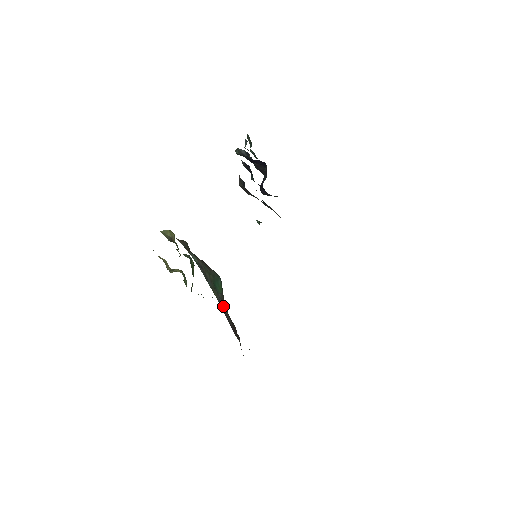
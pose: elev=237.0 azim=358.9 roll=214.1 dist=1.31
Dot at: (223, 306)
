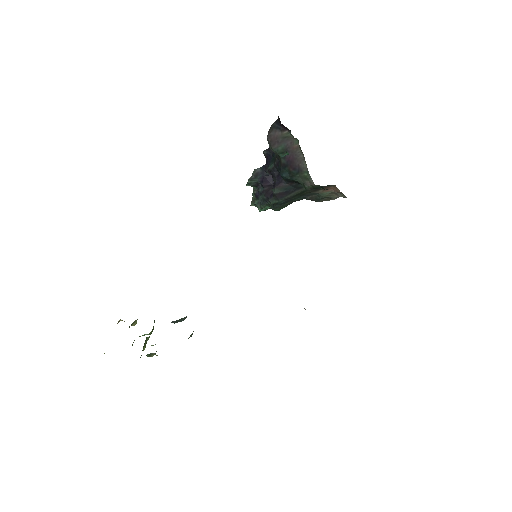
Dot at: occluded
